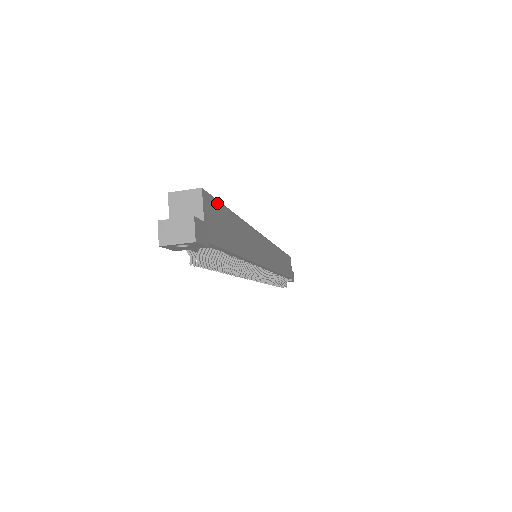
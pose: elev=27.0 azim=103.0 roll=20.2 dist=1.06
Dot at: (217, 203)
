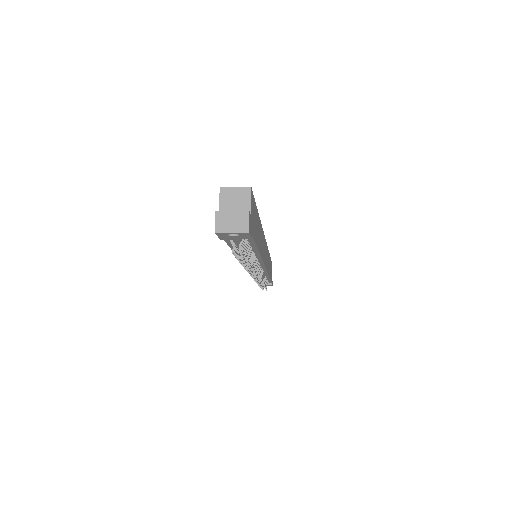
Dot at: (254, 202)
